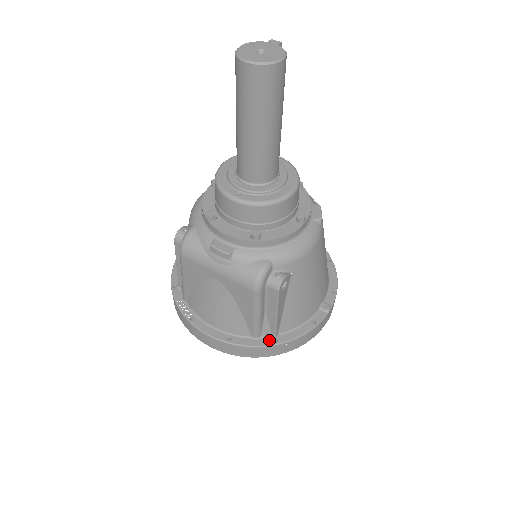
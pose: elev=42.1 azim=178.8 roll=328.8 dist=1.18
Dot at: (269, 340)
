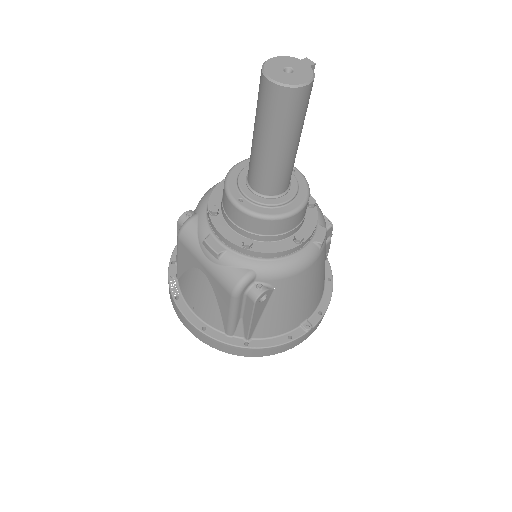
Dot at: (240, 341)
